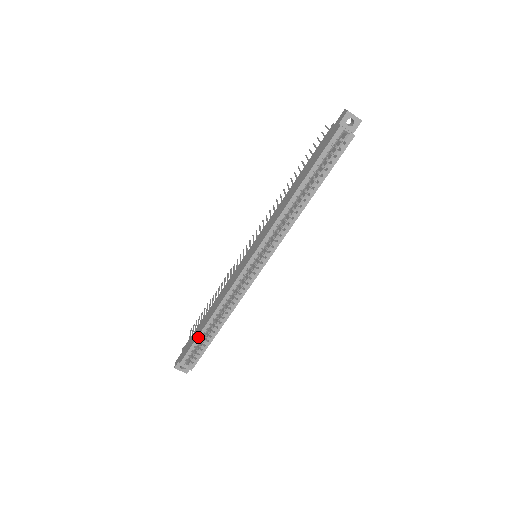
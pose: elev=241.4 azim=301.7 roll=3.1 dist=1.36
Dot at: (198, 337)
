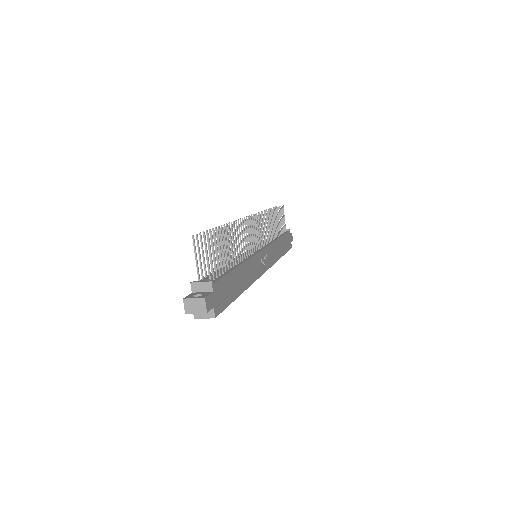
Dot at: occluded
